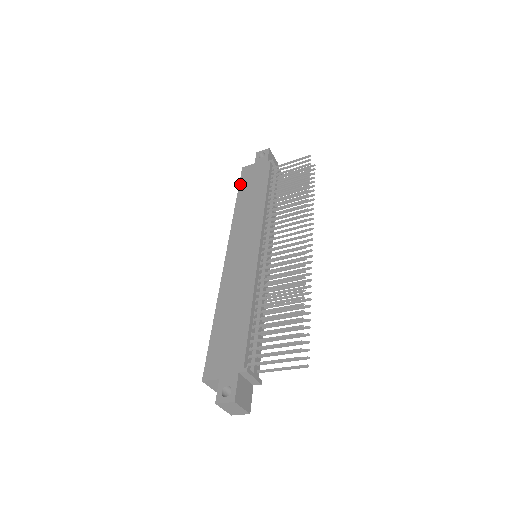
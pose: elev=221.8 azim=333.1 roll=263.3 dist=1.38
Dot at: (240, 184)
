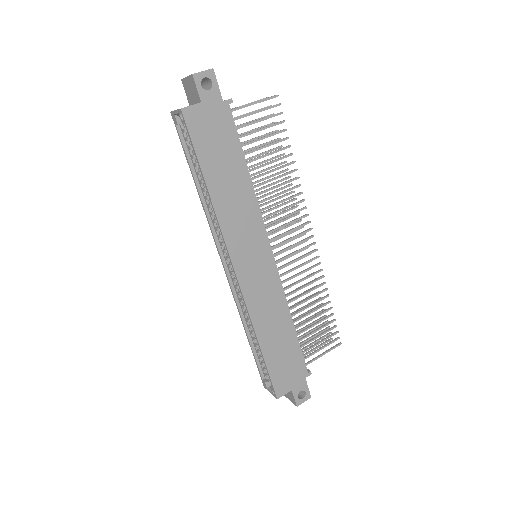
Dot at: (197, 149)
